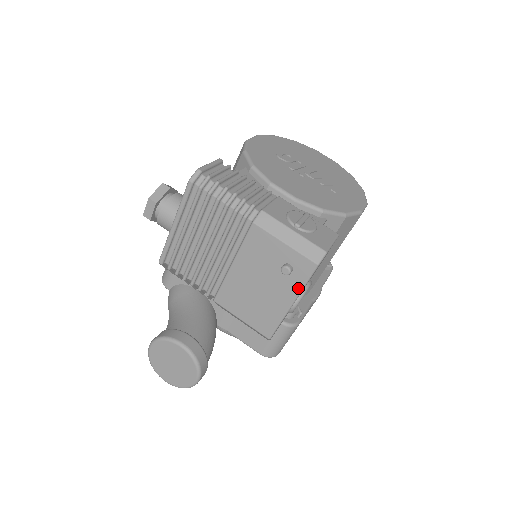
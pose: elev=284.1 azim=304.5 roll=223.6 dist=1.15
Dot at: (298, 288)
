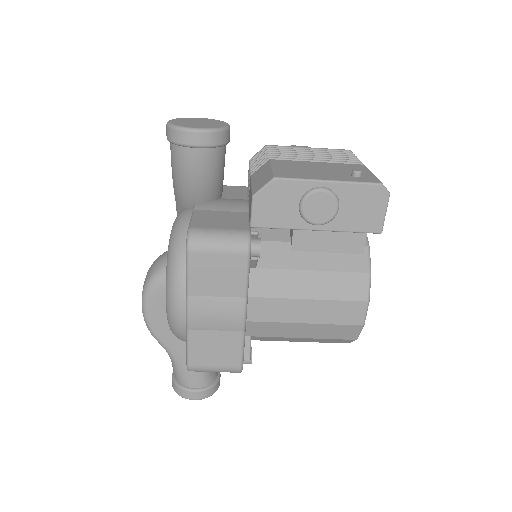
Dot at: (349, 180)
